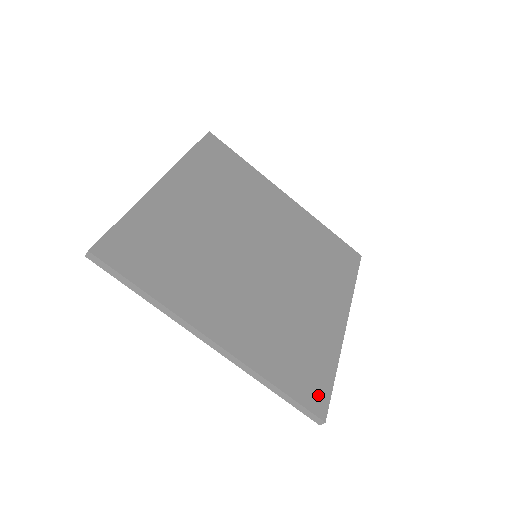
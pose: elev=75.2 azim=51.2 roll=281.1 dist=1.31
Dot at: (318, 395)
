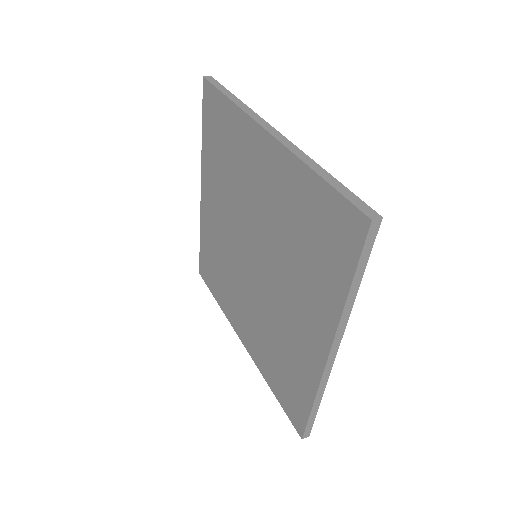
Dot at: occluded
